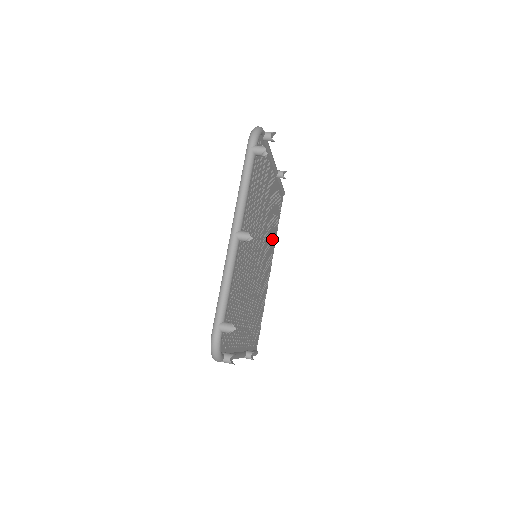
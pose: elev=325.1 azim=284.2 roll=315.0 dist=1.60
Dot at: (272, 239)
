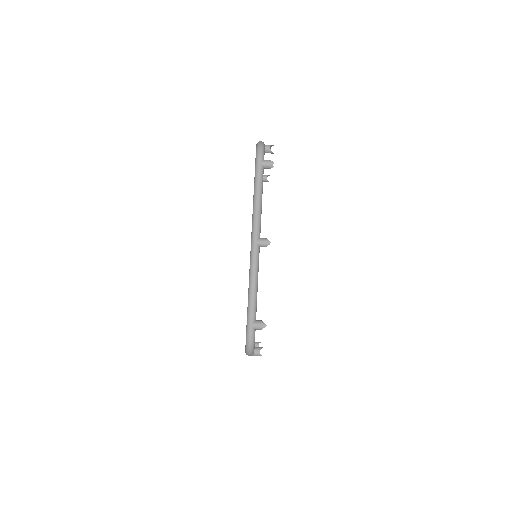
Dot at: occluded
